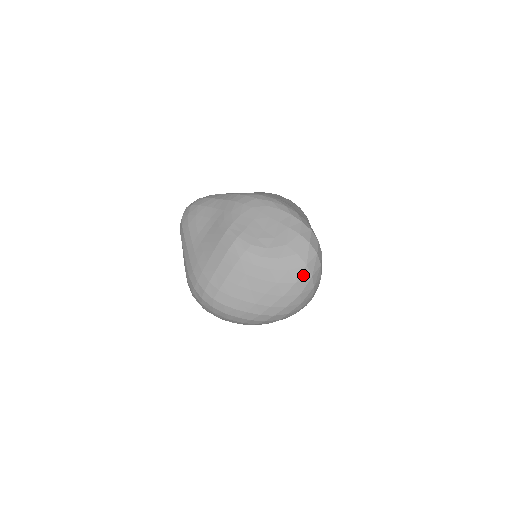
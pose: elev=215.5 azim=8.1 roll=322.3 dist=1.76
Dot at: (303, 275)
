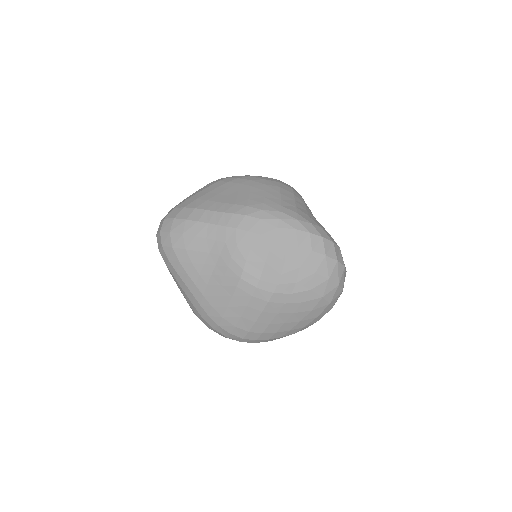
Dot at: (336, 294)
